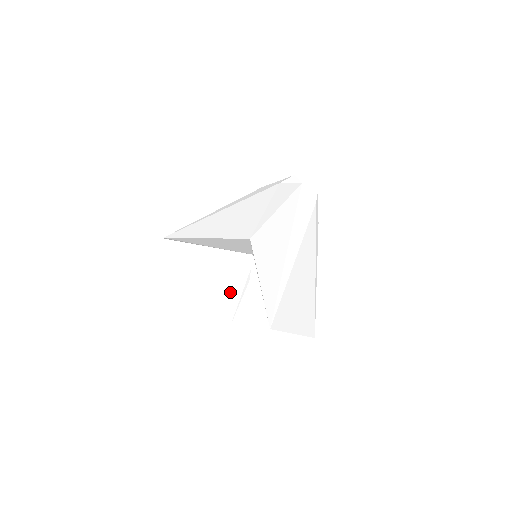
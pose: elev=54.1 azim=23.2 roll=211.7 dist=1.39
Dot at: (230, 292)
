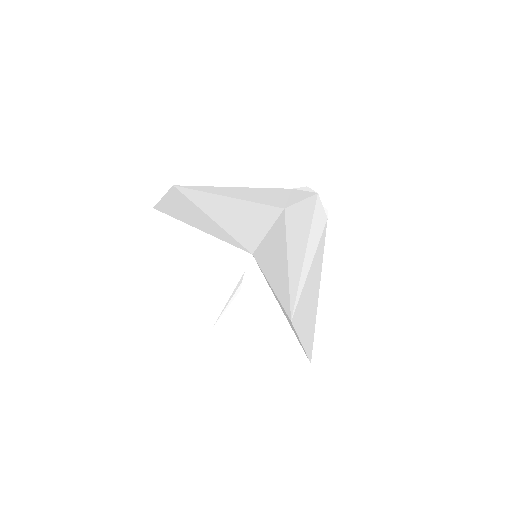
Dot at: (211, 296)
